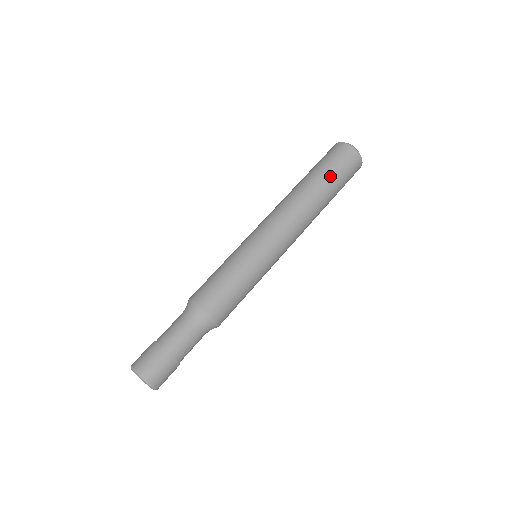
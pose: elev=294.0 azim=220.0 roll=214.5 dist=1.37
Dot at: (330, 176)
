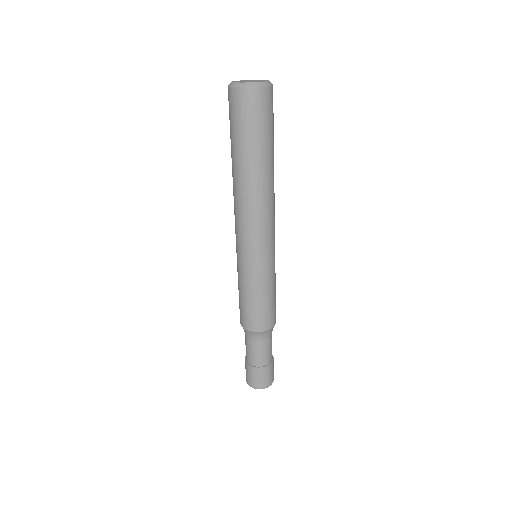
Dot at: (250, 145)
